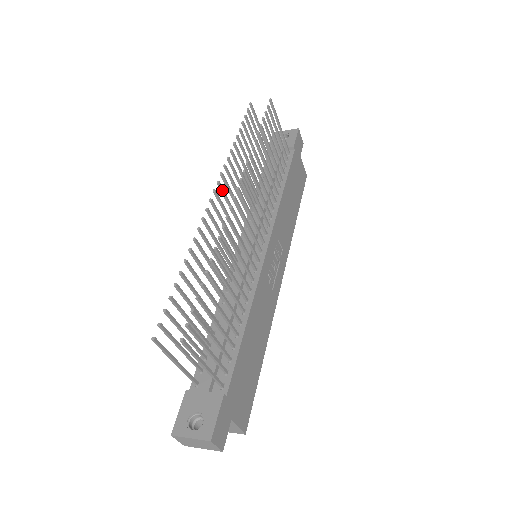
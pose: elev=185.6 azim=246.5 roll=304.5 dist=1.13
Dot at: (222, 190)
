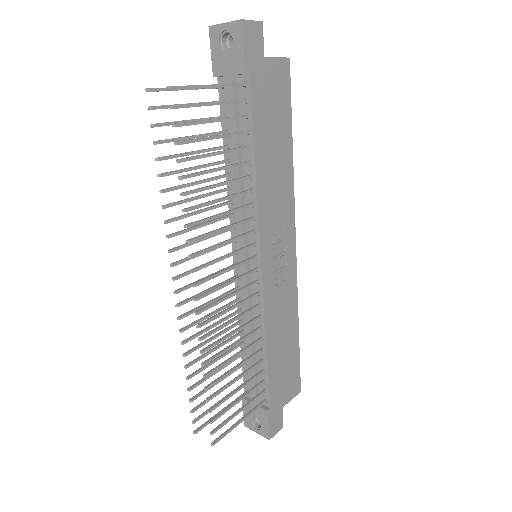
Dot at: (181, 263)
